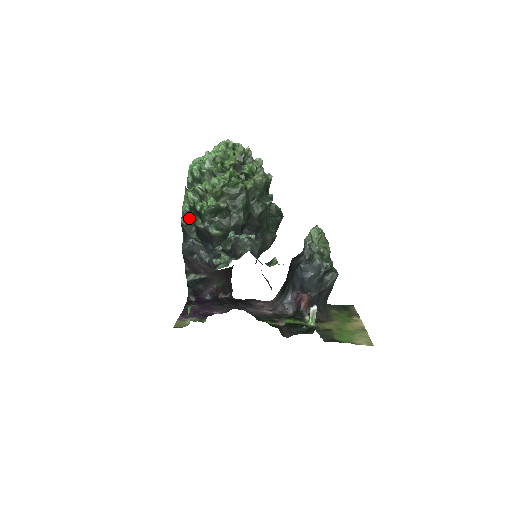
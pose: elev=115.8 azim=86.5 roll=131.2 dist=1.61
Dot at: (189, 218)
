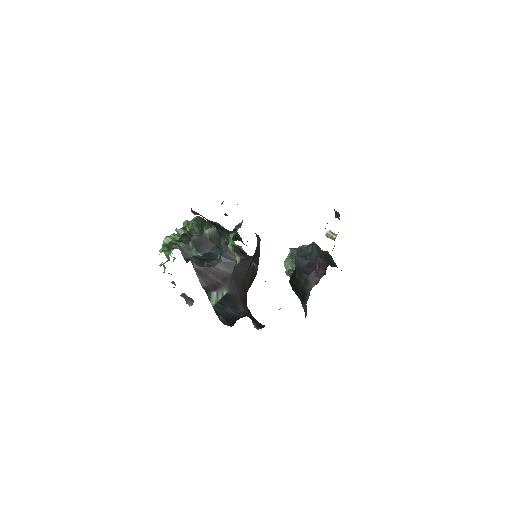
Dot at: occluded
